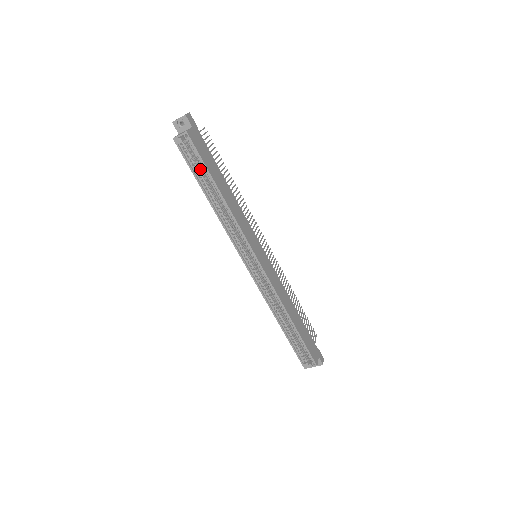
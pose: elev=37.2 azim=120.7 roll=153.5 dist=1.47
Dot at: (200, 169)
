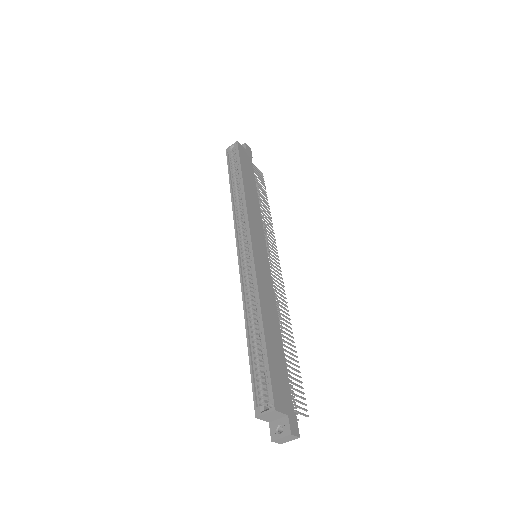
Dot at: occluded
